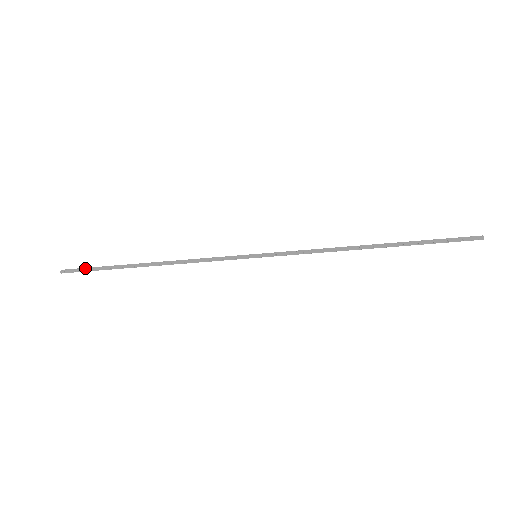
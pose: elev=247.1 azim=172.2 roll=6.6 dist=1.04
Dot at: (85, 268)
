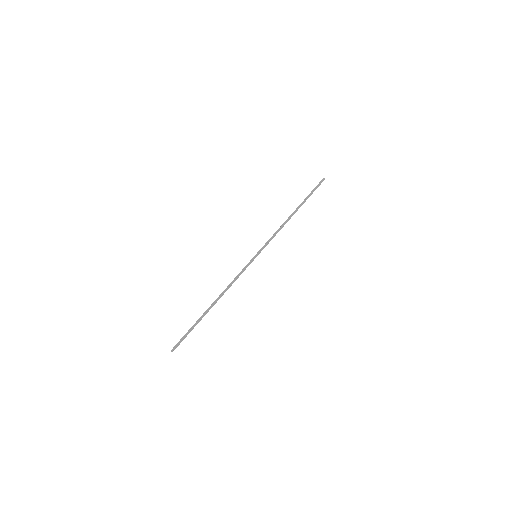
Dot at: (183, 337)
